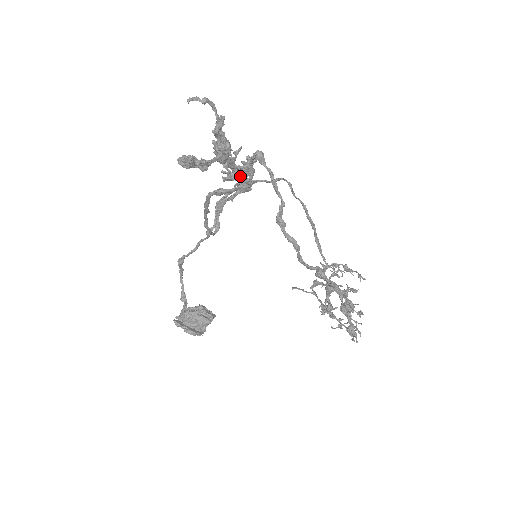
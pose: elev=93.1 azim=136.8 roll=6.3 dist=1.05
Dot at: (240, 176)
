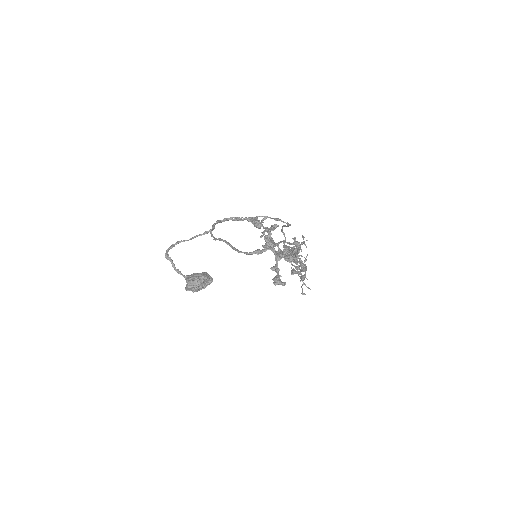
Dot at: occluded
